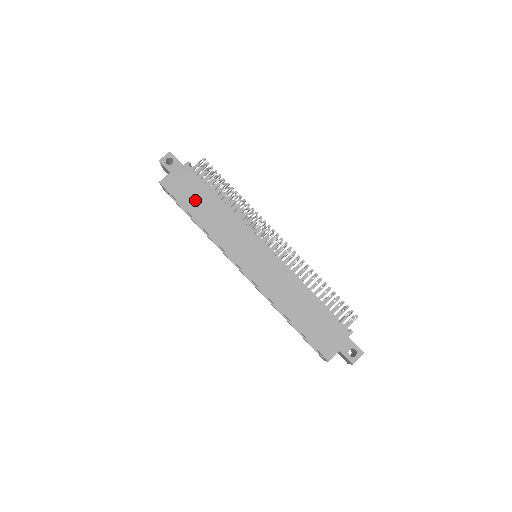
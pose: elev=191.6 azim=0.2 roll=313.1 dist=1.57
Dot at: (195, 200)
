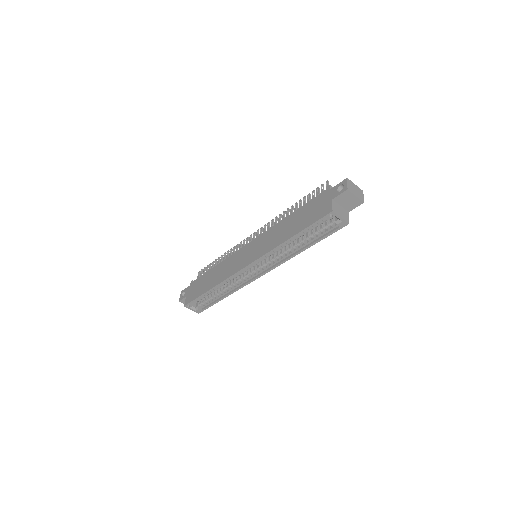
Dot at: (204, 285)
